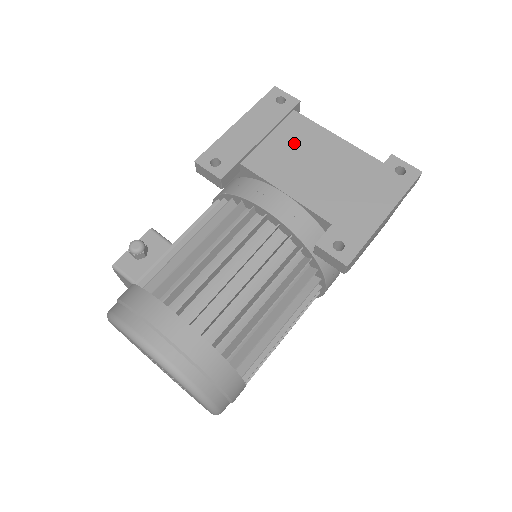
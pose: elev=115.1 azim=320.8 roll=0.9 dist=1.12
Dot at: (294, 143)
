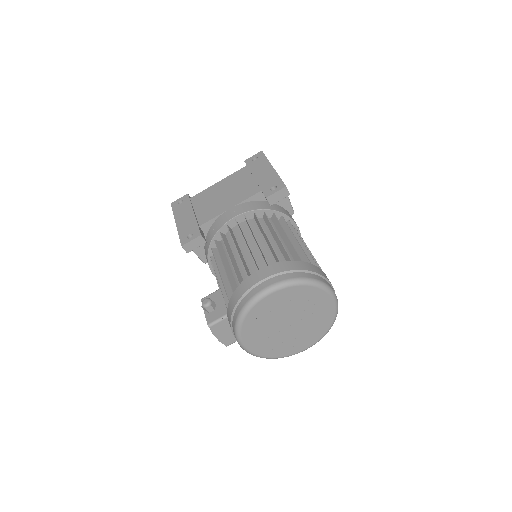
Dot at: (207, 201)
